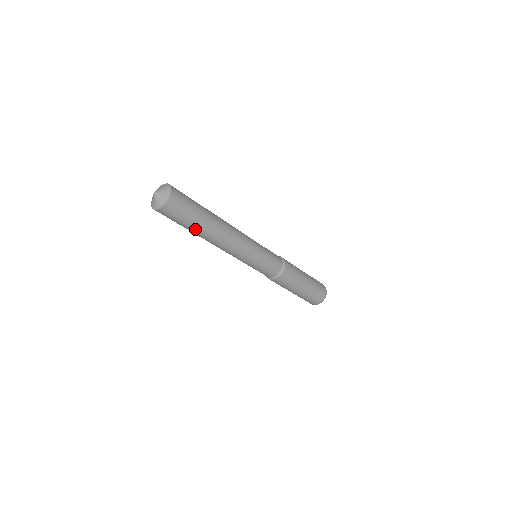
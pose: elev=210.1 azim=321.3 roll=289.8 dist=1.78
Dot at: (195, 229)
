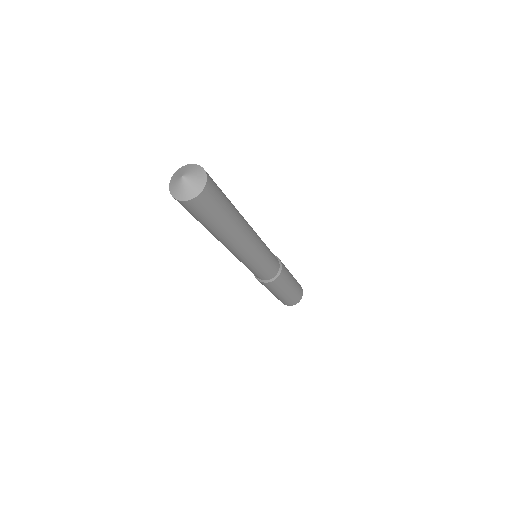
Dot at: (227, 221)
